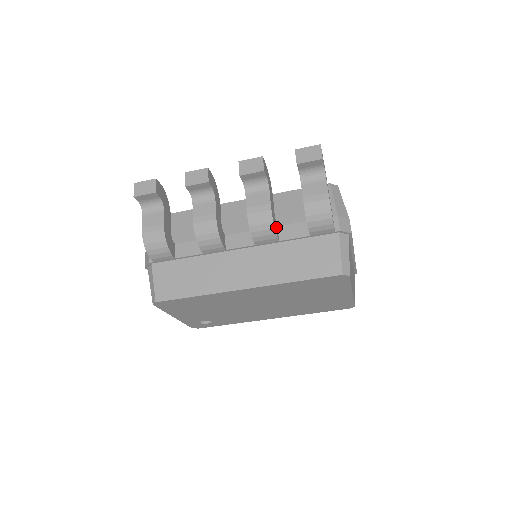
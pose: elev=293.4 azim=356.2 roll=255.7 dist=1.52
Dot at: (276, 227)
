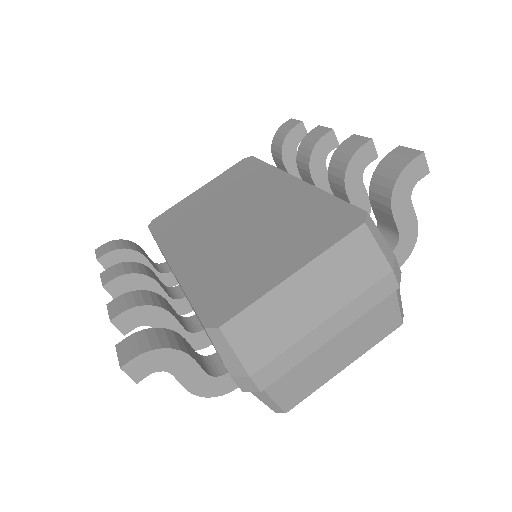
Dot at: (199, 339)
